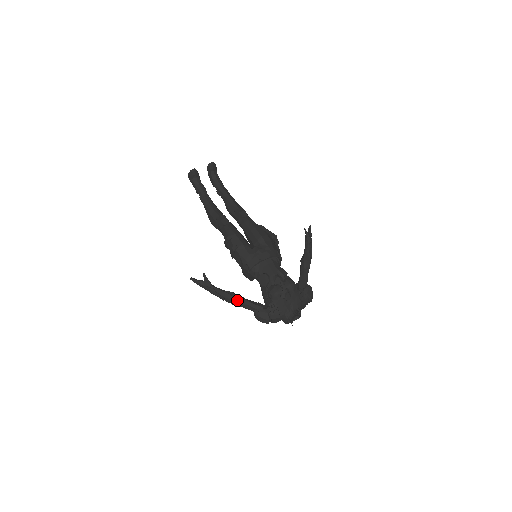
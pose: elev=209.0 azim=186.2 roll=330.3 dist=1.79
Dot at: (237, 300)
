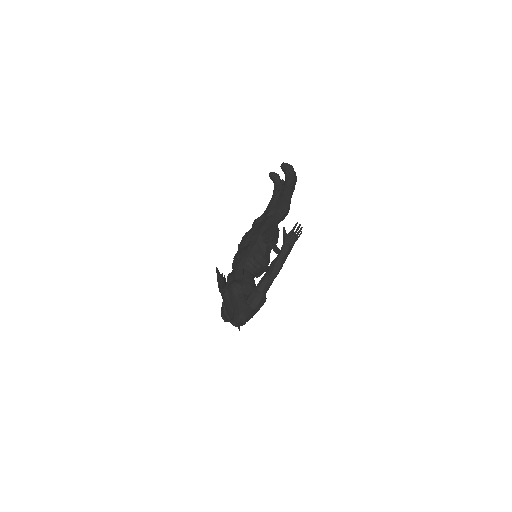
Dot at: occluded
